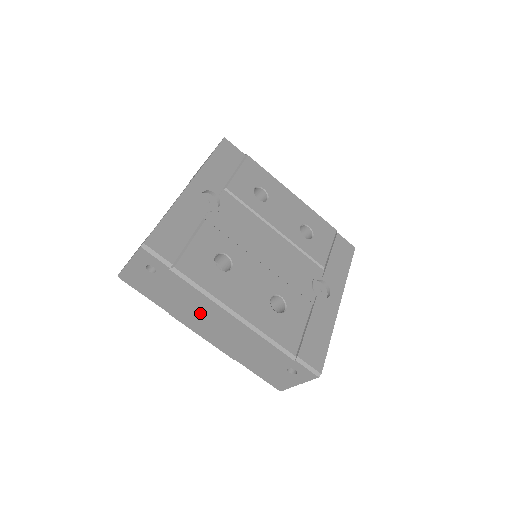
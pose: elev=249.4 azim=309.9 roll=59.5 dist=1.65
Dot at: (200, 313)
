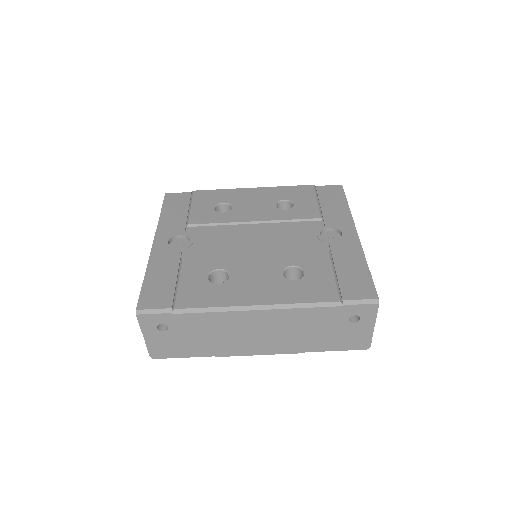
Dot at: (233, 333)
